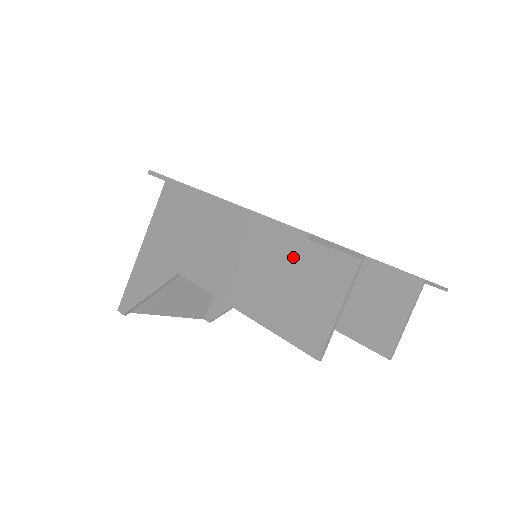
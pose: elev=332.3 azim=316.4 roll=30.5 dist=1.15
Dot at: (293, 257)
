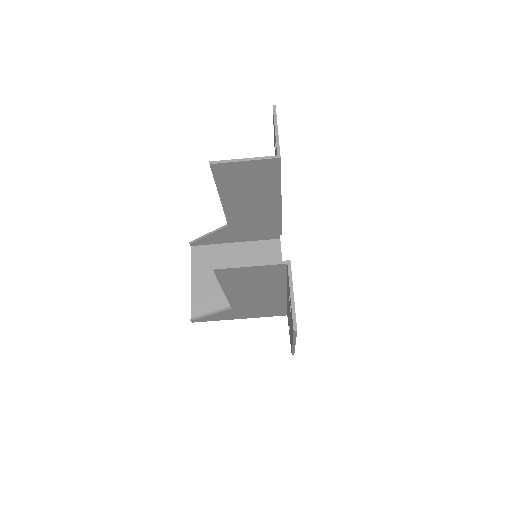
Dot at: (264, 181)
